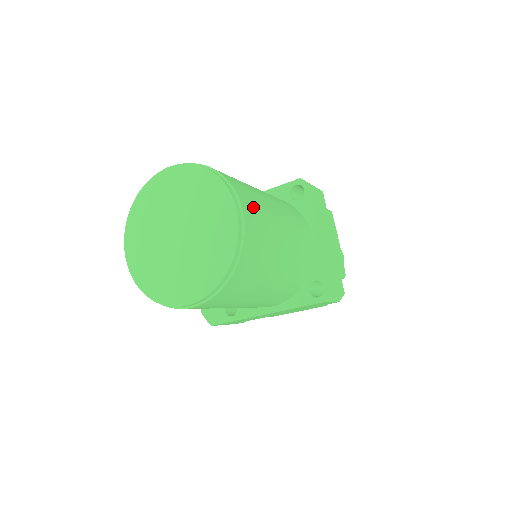
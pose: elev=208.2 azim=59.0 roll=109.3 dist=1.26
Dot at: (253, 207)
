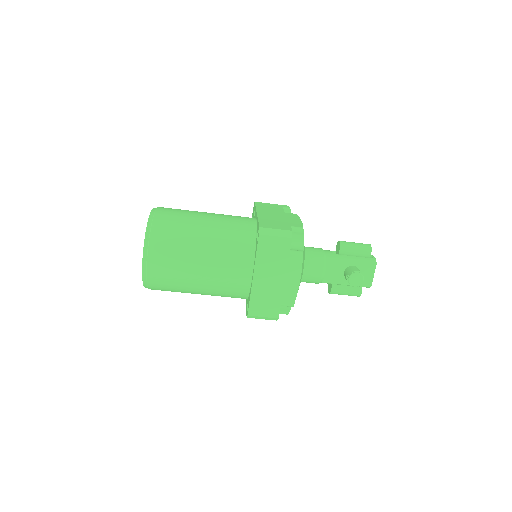
Dot at: (163, 257)
